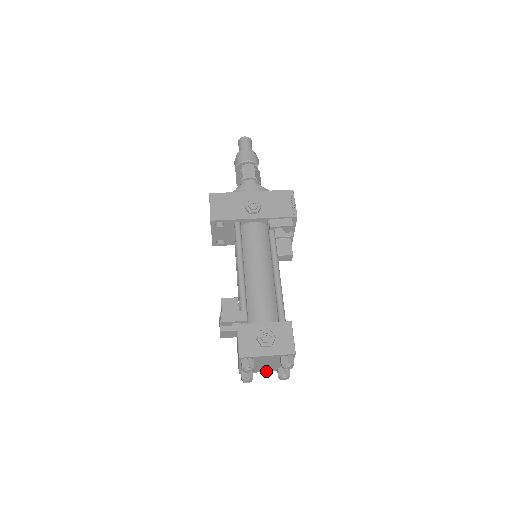
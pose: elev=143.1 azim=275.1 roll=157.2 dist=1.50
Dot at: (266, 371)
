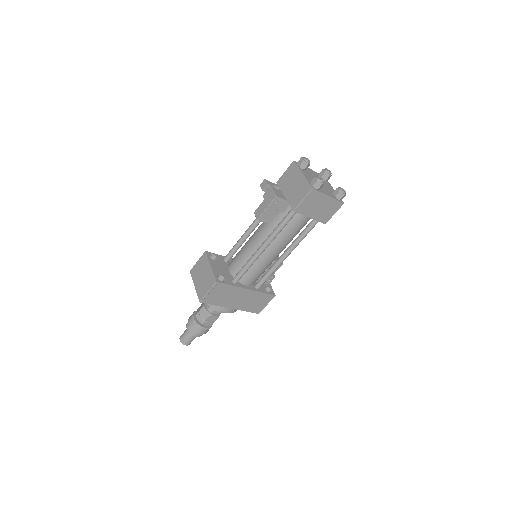
Dot at: (329, 196)
